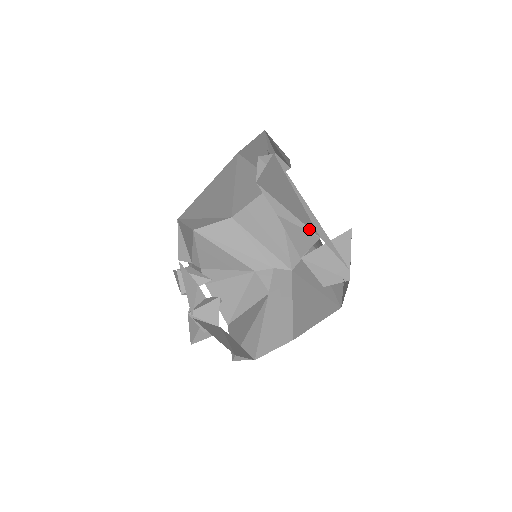
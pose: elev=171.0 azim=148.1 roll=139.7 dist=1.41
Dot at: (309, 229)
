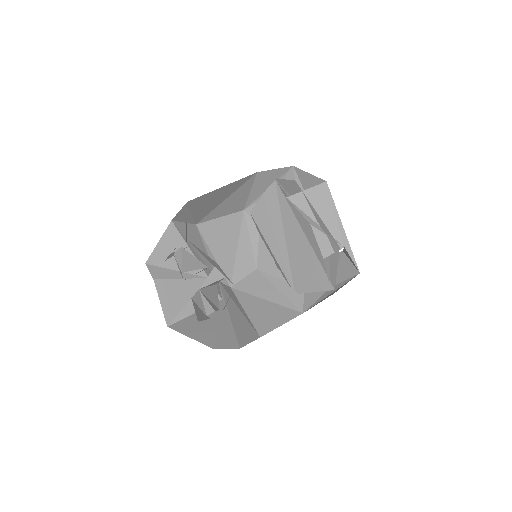
Dot at: (336, 240)
